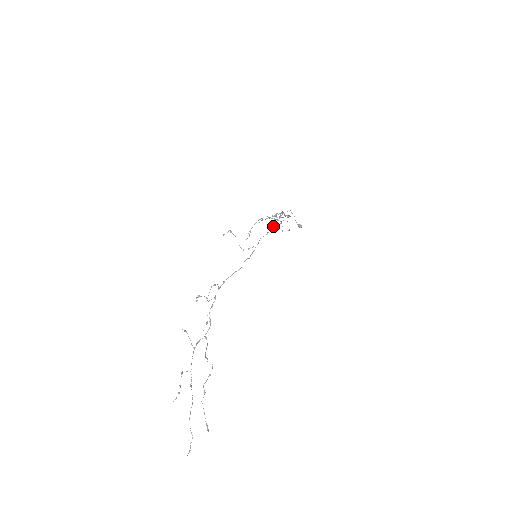
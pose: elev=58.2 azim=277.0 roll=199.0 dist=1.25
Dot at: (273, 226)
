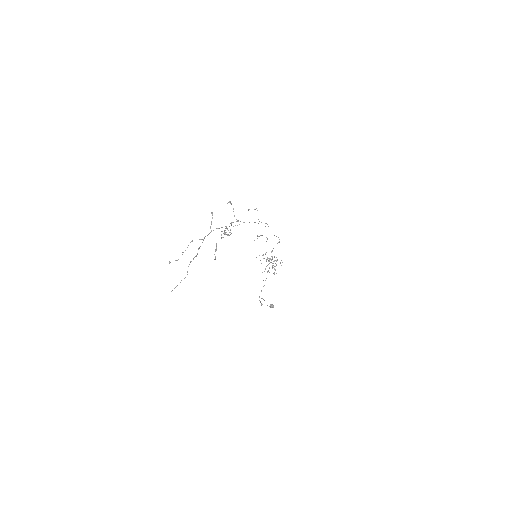
Dot at: (279, 239)
